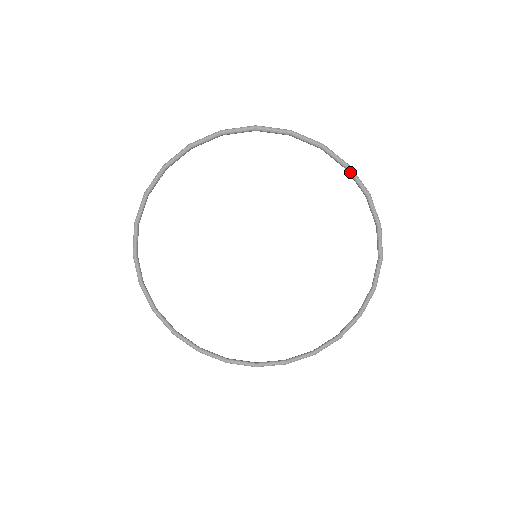
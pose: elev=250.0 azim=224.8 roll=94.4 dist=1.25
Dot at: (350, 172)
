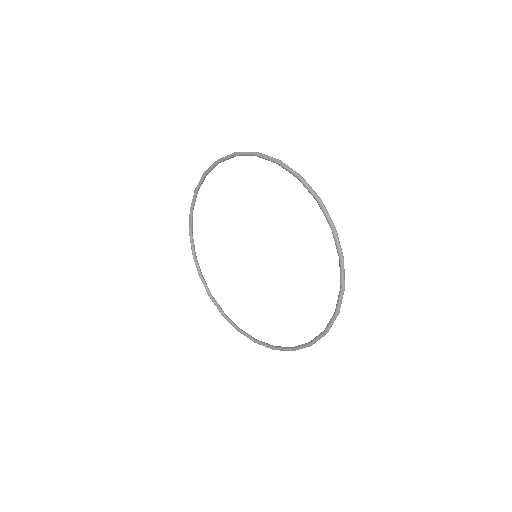
Dot at: (332, 232)
